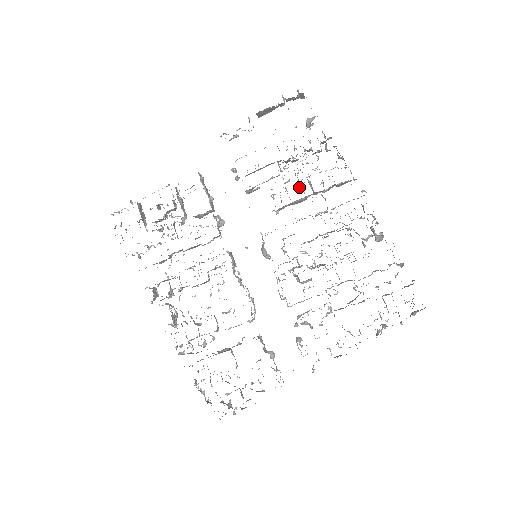
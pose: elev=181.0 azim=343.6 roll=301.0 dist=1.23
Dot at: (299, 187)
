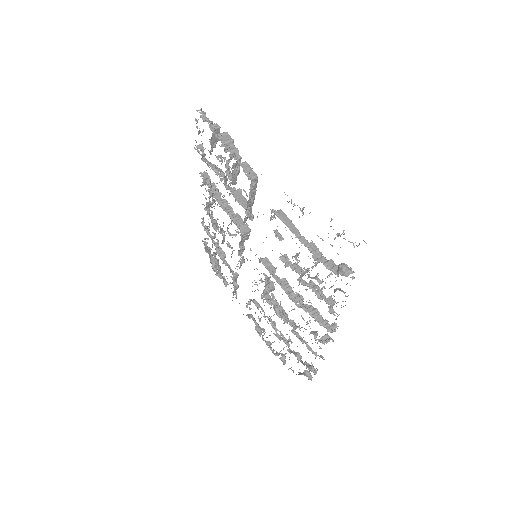
Dot at: (299, 278)
